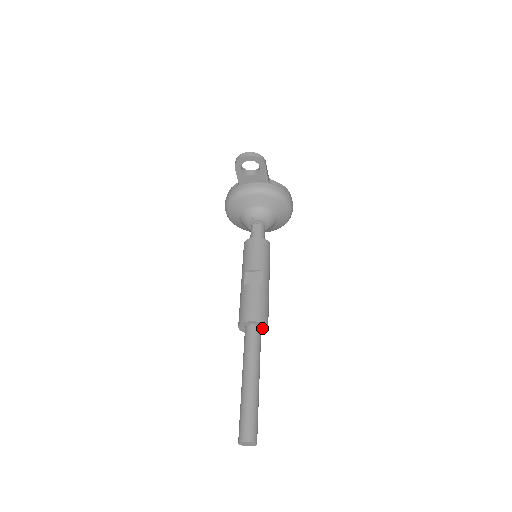
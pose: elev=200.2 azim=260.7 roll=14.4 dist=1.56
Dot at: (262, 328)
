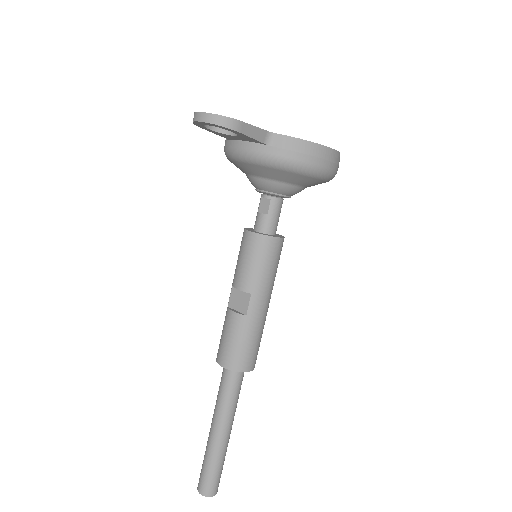
Dot at: occluded
